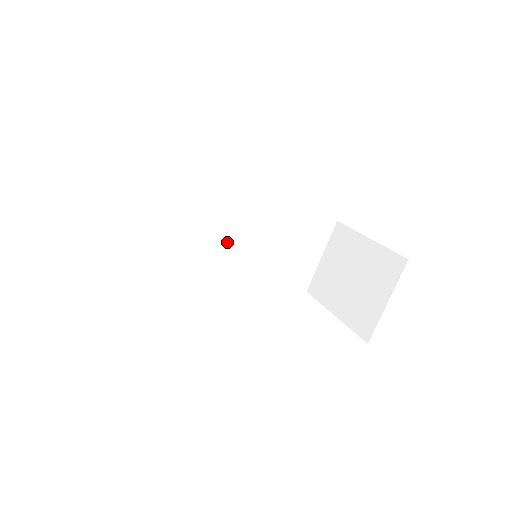
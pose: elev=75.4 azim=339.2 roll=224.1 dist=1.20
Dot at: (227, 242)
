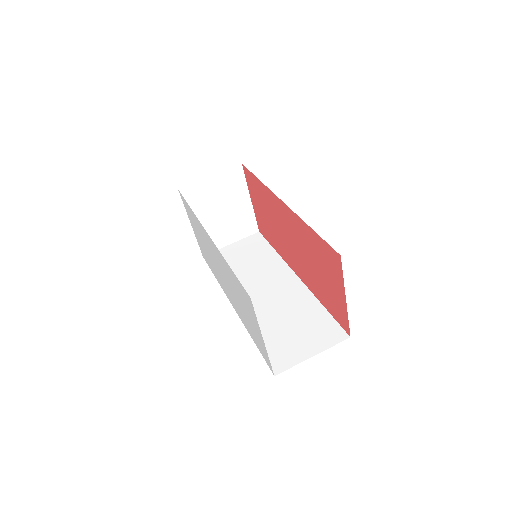
Dot at: (259, 293)
